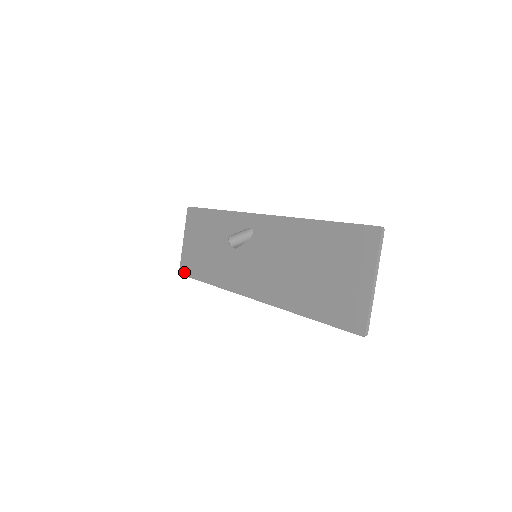
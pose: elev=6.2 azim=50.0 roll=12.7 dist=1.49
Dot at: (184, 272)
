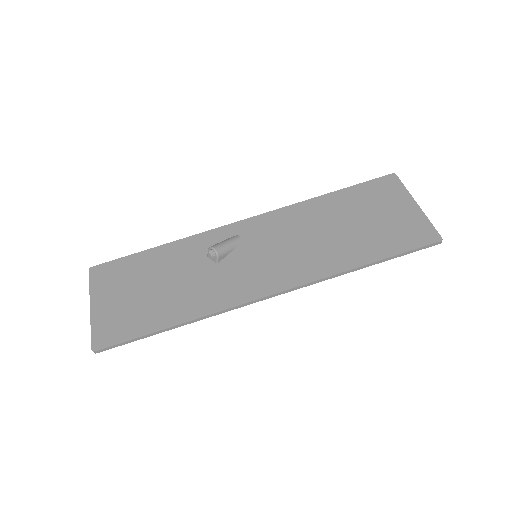
Dot at: (107, 342)
